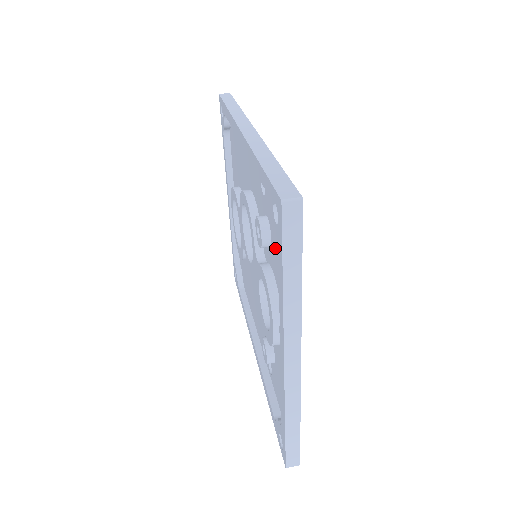
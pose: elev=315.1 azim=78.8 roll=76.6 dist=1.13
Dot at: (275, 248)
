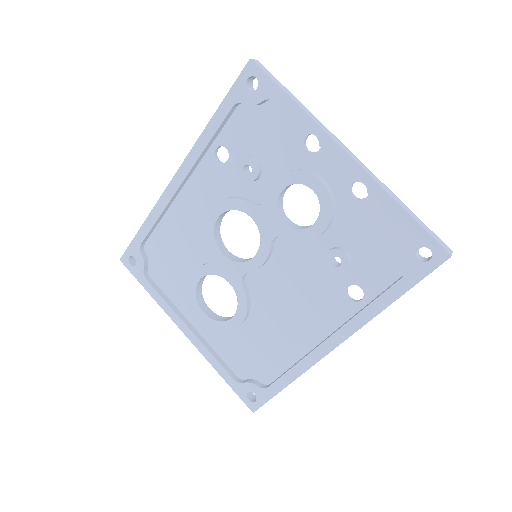
Dot at: (266, 149)
